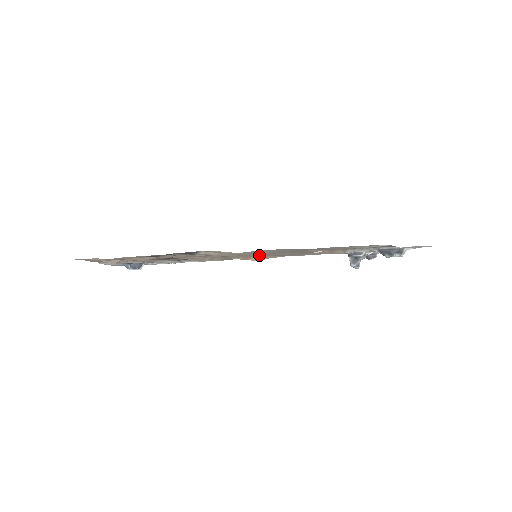
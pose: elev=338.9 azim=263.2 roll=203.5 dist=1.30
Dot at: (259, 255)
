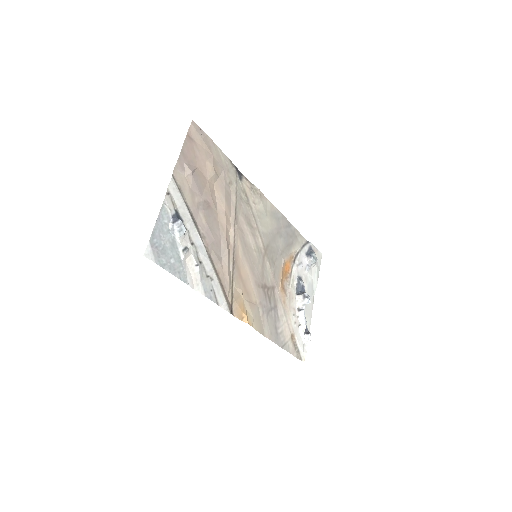
Dot at: (255, 266)
